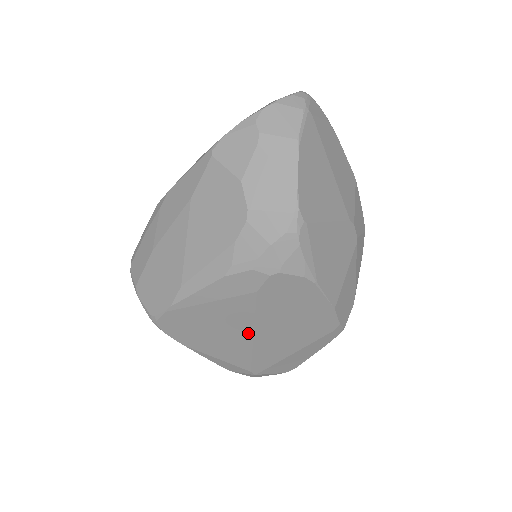
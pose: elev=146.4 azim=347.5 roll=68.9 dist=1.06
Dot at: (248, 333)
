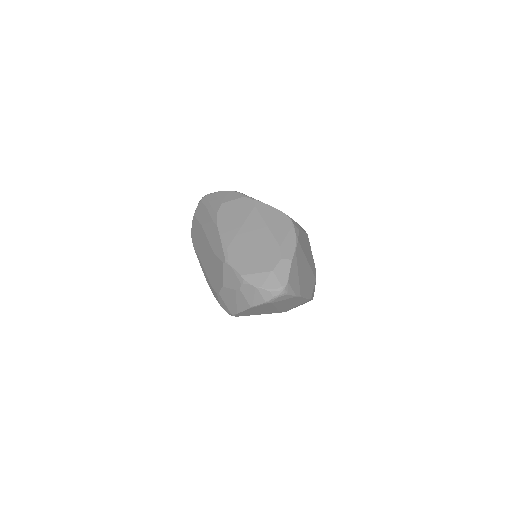
Dot at: occluded
